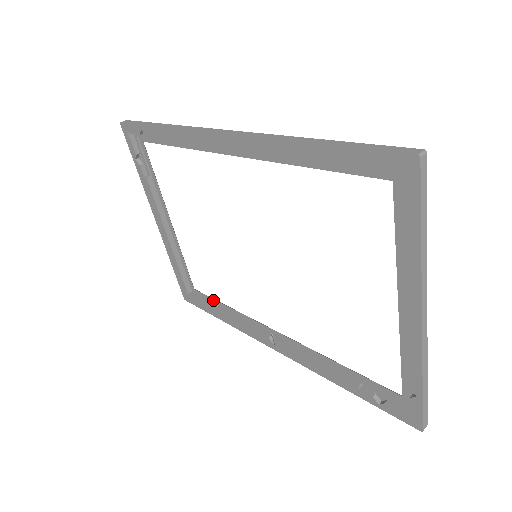
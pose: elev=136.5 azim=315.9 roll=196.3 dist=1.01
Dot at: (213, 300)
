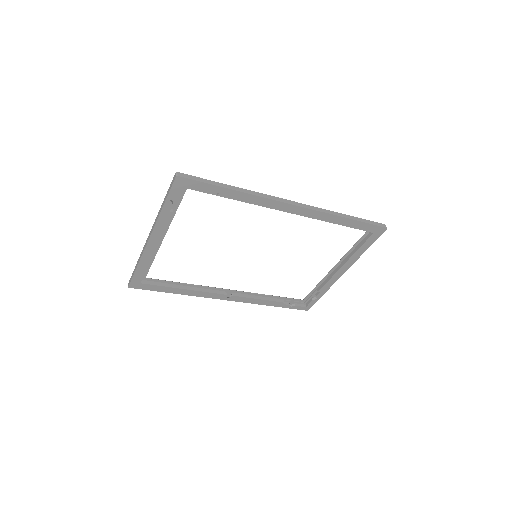
Dot at: (170, 282)
